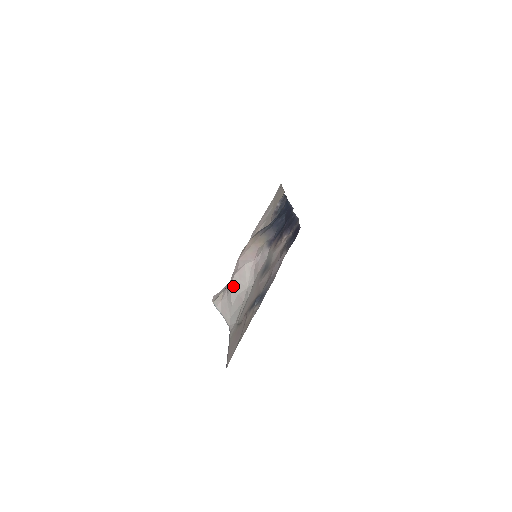
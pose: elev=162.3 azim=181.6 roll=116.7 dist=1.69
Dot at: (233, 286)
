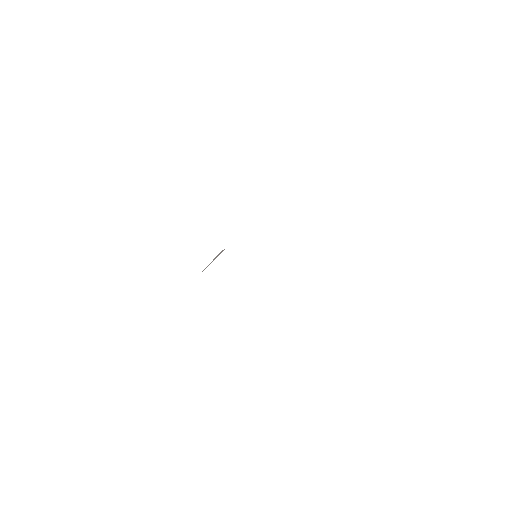
Dot at: occluded
